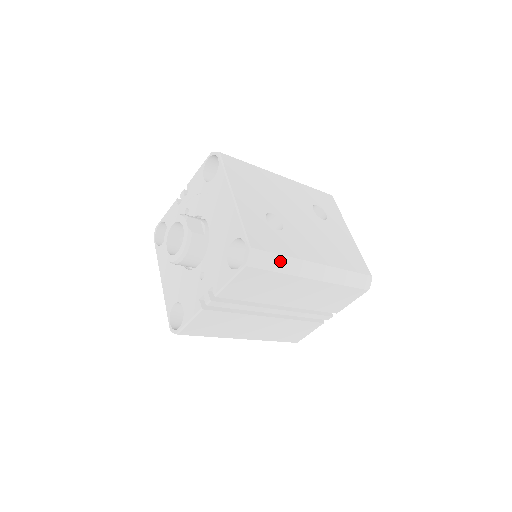
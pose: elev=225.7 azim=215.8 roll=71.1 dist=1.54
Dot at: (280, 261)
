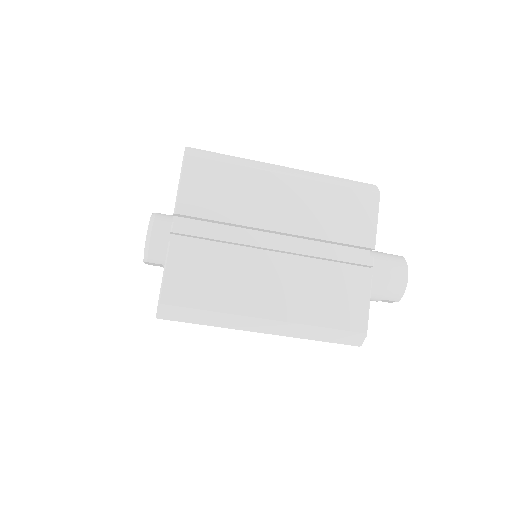
Dot at: (228, 158)
